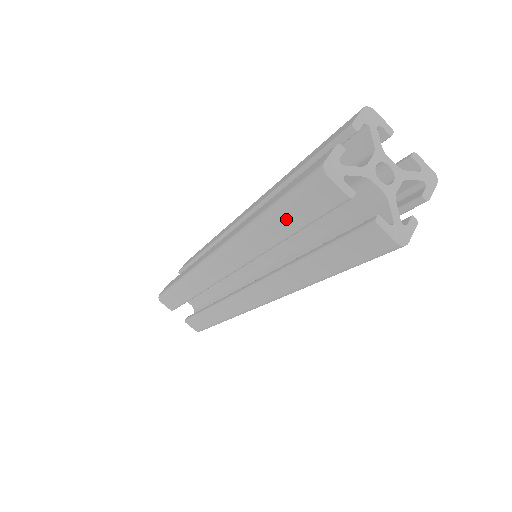
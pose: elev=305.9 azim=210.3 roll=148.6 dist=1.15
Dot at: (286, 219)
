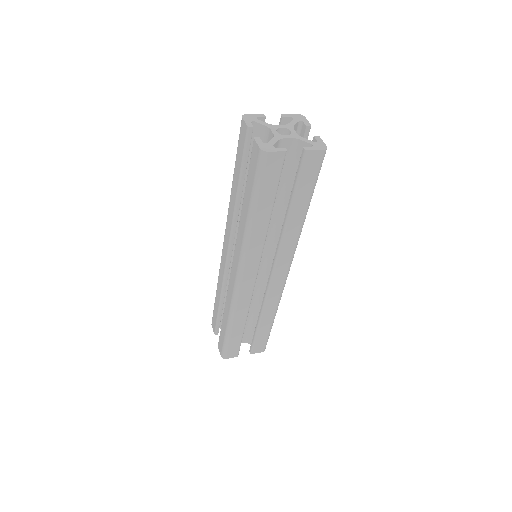
Dot at: (237, 167)
